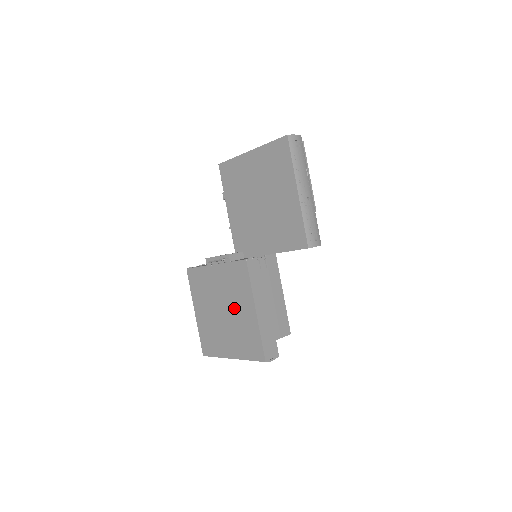
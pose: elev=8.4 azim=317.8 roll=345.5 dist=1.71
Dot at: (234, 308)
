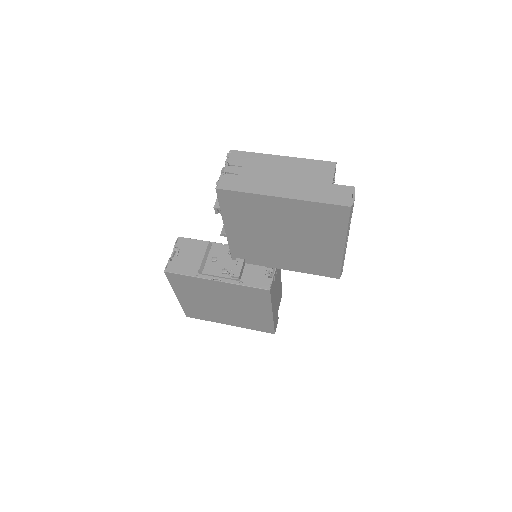
Dot at: (242, 307)
